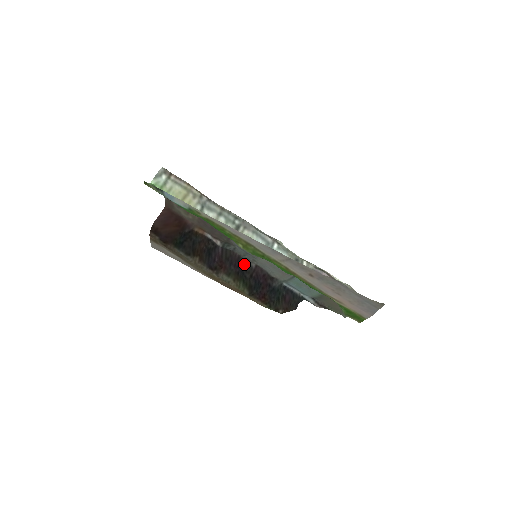
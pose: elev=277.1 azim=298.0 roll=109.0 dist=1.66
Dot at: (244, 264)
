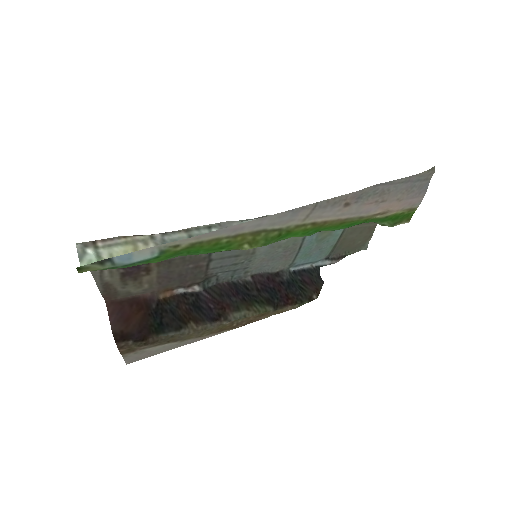
Dot at: (240, 286)
